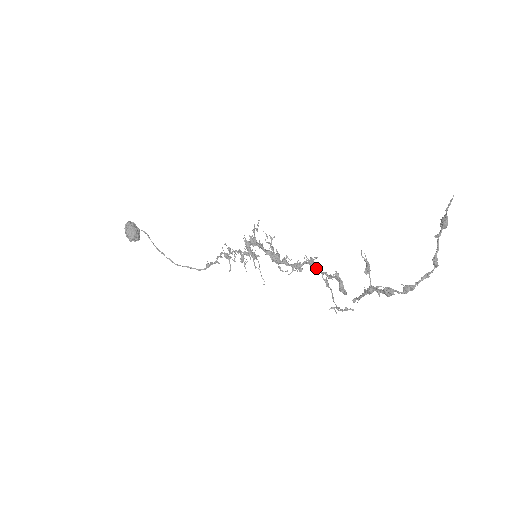
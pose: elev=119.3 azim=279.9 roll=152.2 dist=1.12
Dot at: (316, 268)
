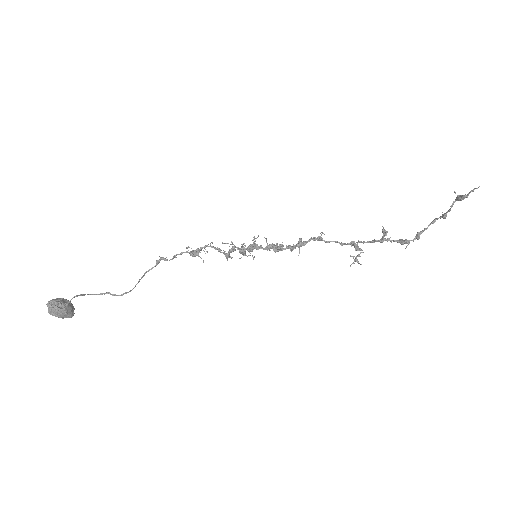
Dot at: (327, 242)
